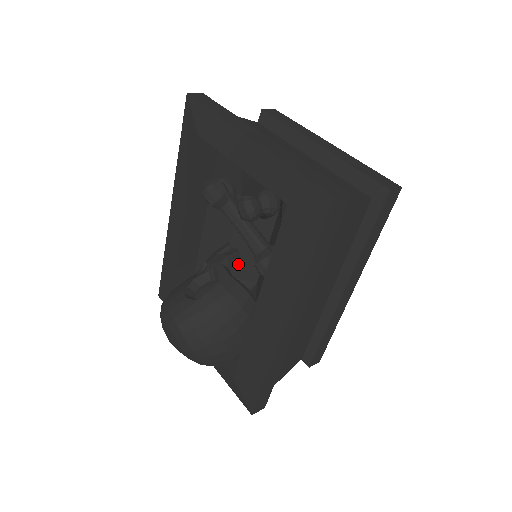
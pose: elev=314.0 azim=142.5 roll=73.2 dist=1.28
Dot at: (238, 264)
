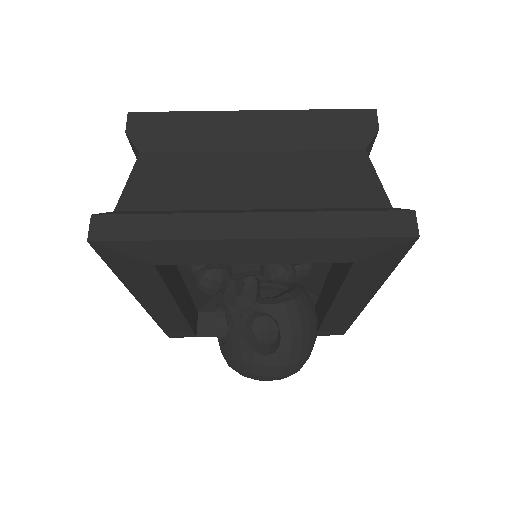
Dot at: occluded
